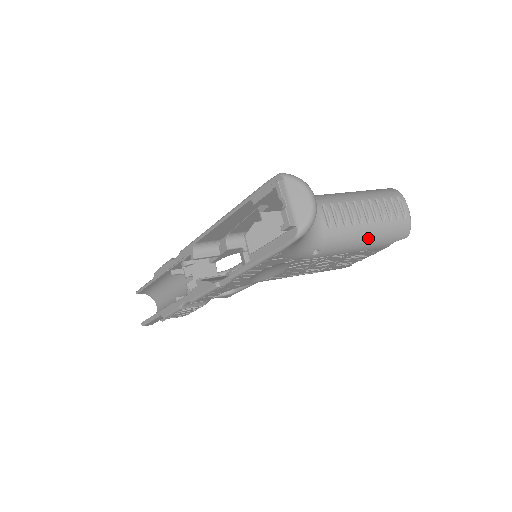
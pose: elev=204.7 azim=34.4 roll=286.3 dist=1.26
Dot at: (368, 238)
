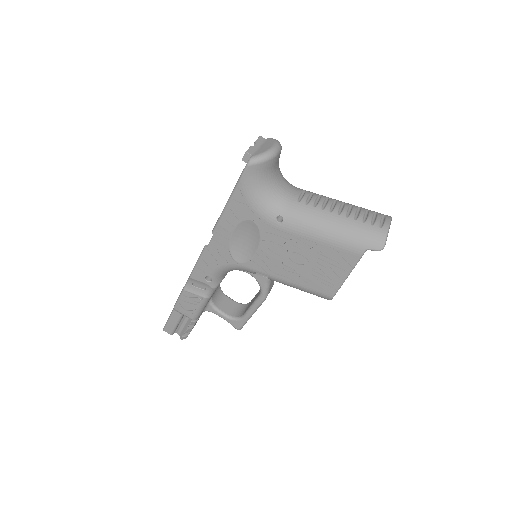
Dot at: (335, 228)
